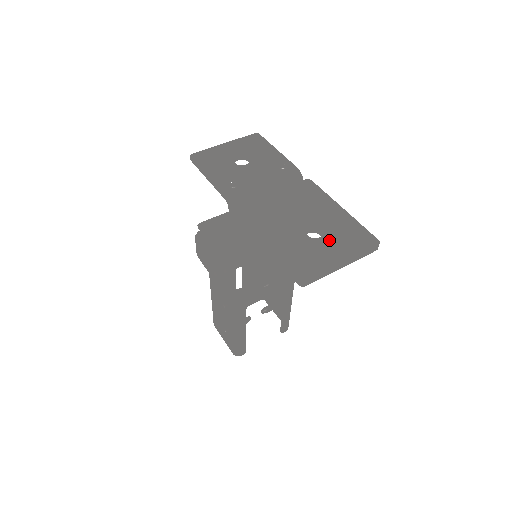
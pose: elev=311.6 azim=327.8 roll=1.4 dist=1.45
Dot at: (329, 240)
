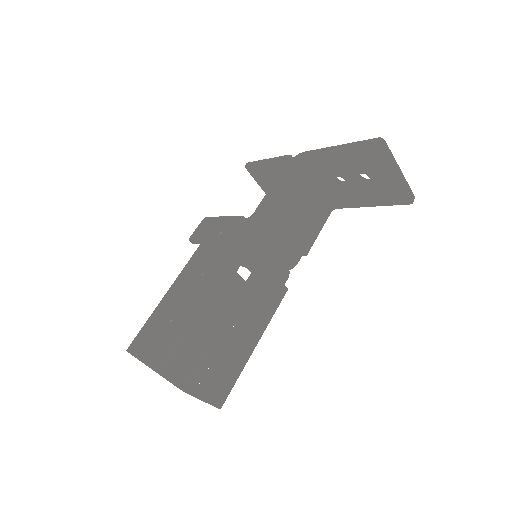
Dot at: occluded
